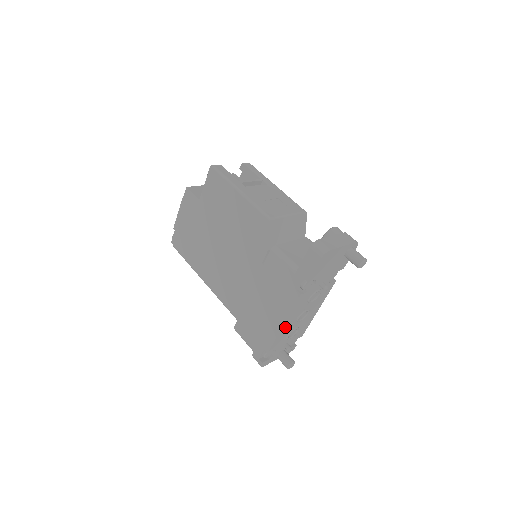
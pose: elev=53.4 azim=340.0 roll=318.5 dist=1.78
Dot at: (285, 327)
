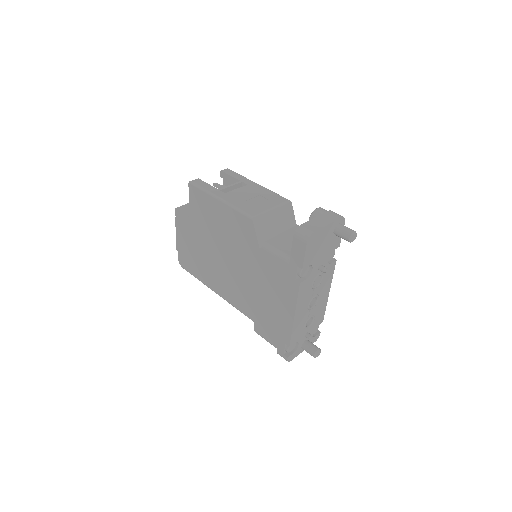
Dot at: (297, 318)
